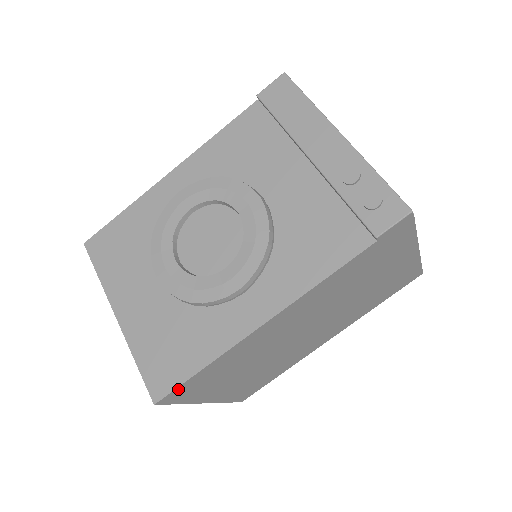
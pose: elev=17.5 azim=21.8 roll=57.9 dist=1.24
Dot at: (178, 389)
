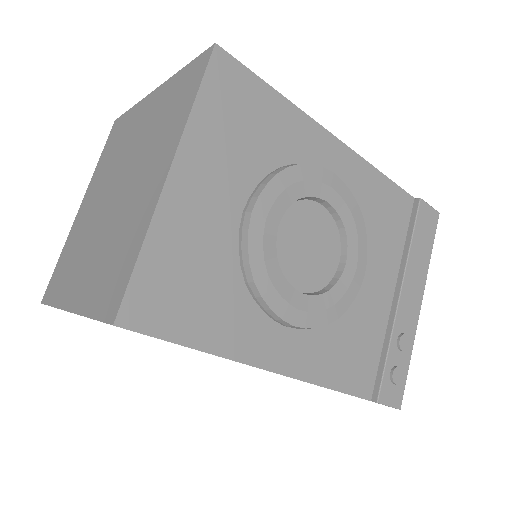
Dot at: (148, 335)
